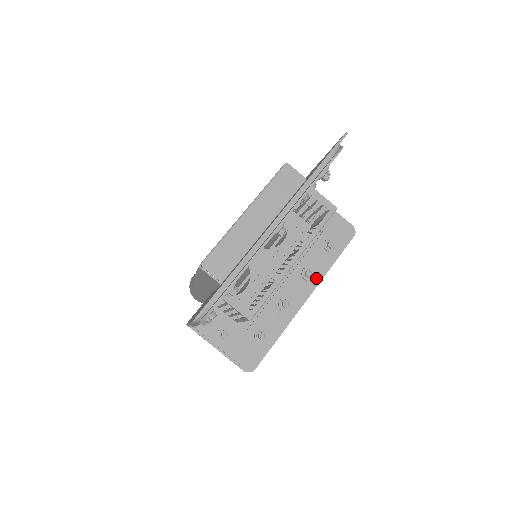
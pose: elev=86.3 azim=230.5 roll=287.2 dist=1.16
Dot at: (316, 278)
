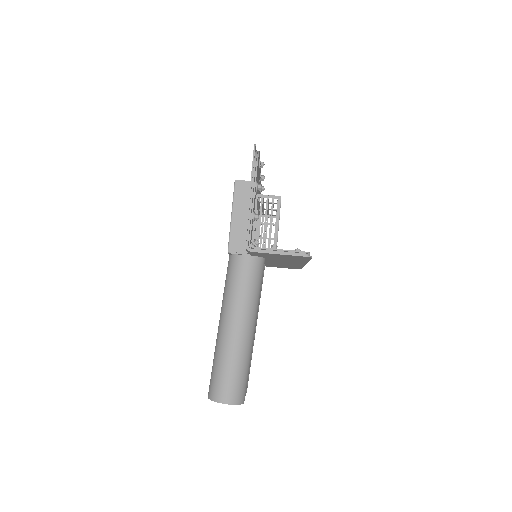
Dot at: occluded
